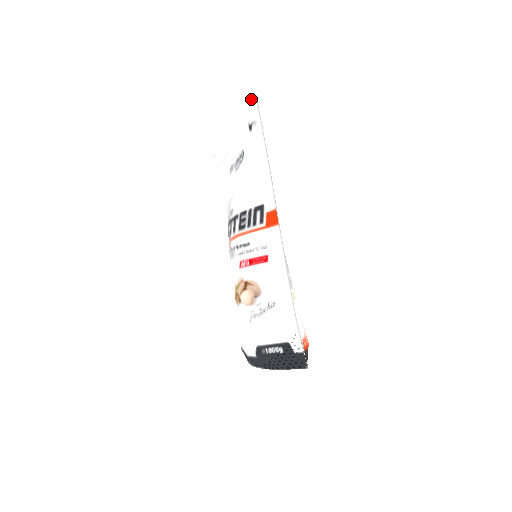
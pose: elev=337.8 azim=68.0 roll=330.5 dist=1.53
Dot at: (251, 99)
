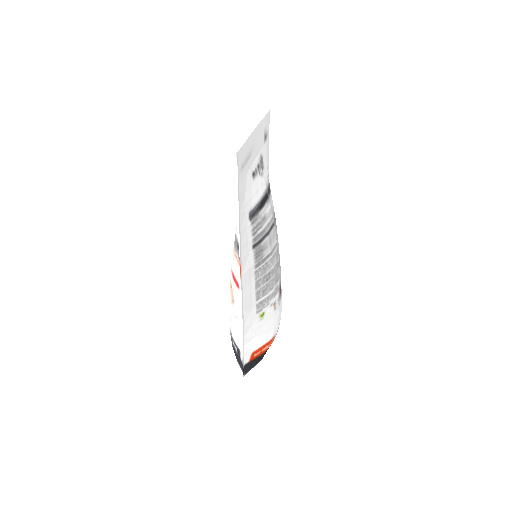
Dot at: (239, 149)
